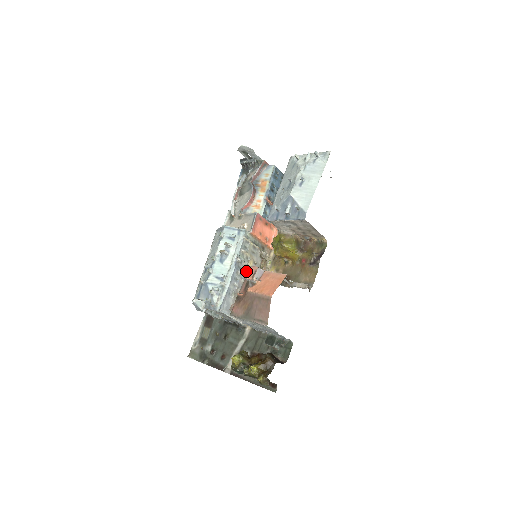
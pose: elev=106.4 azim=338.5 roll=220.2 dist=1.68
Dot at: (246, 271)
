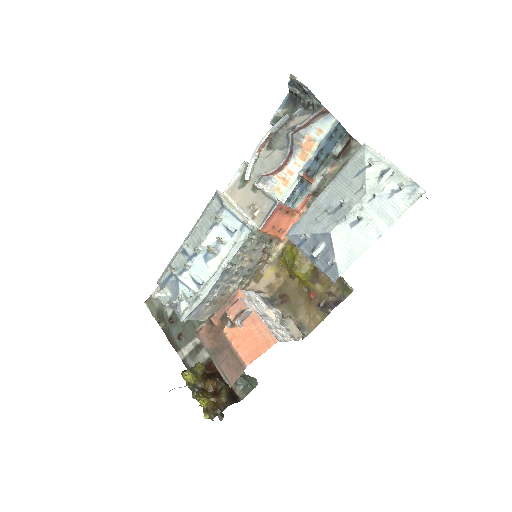
Dot at: (236, 273)
